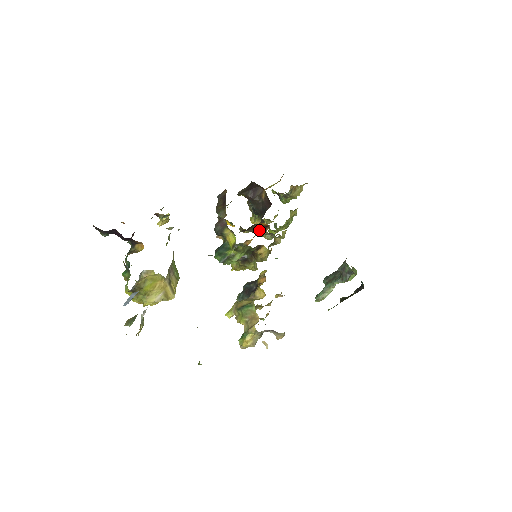
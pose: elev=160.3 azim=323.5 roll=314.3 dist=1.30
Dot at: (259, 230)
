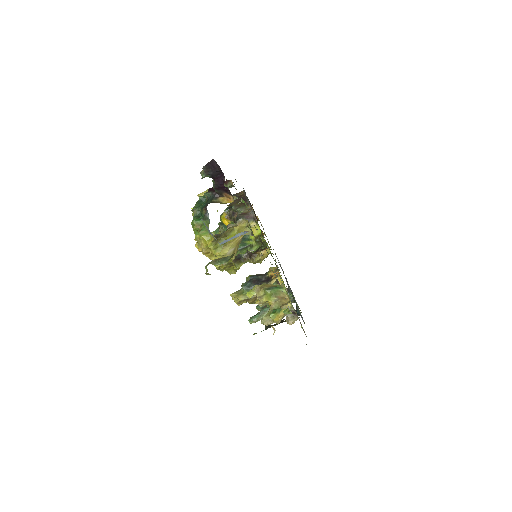
Dot at: occluded
